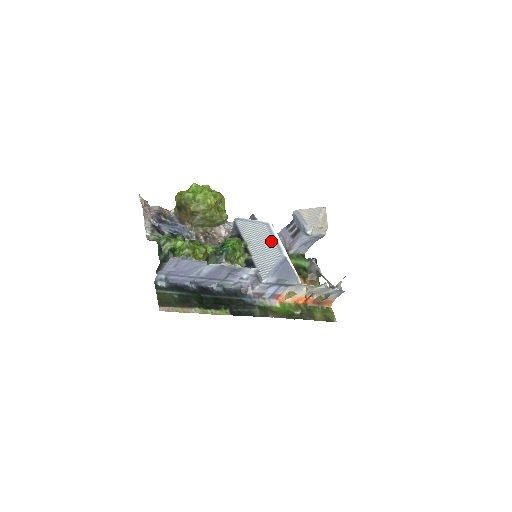
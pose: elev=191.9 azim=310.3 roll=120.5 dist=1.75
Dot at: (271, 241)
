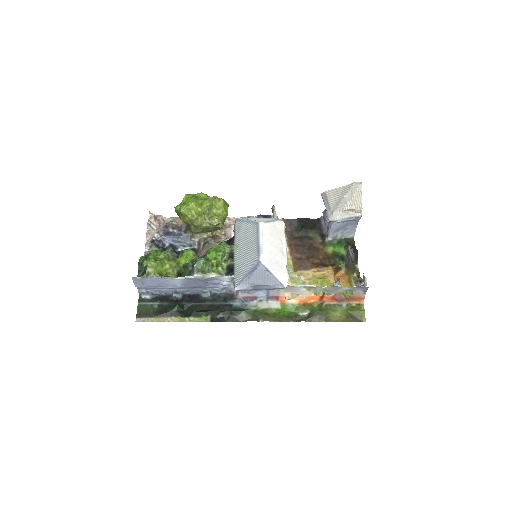
Dot at: (254, 243)
